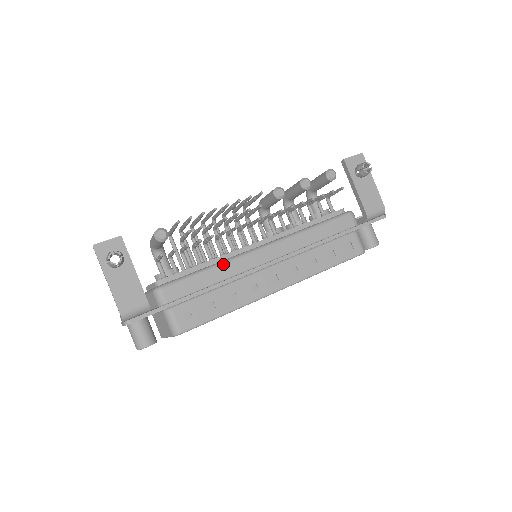
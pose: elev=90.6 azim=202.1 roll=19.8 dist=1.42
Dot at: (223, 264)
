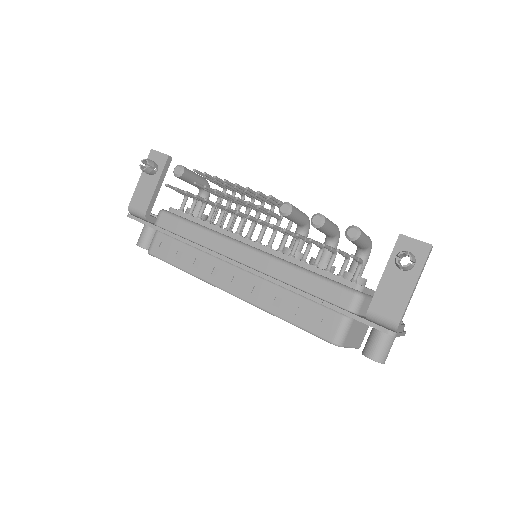
Dot at: (209, 232)
